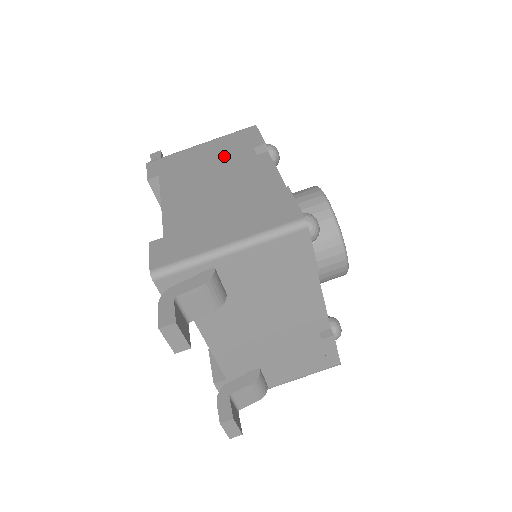
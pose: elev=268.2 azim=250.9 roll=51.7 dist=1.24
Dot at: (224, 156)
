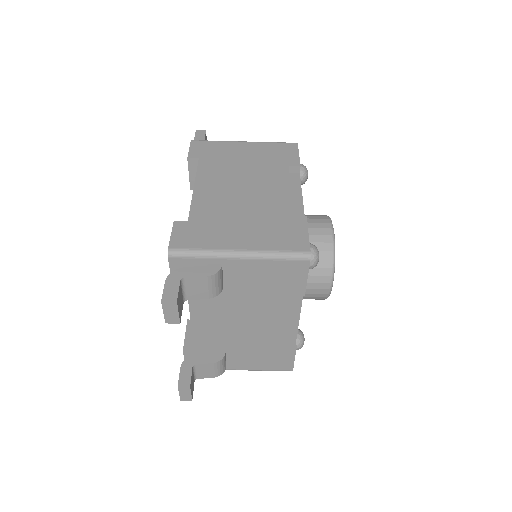
Dot at: (261, 163)
